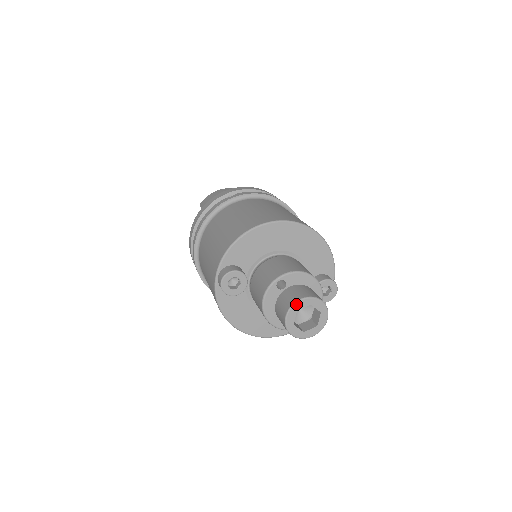
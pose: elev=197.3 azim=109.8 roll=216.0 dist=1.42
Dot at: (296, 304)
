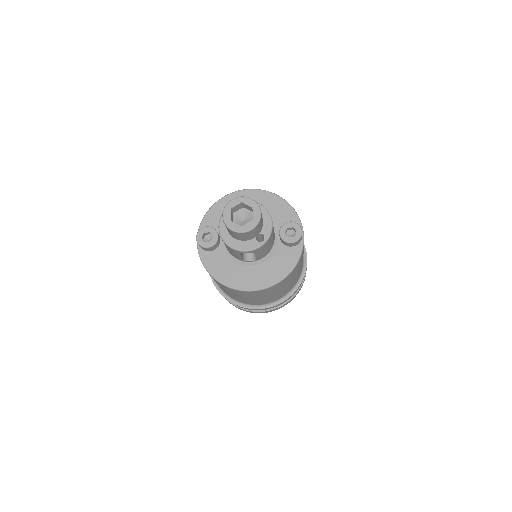
Dot at: (228, 204)
